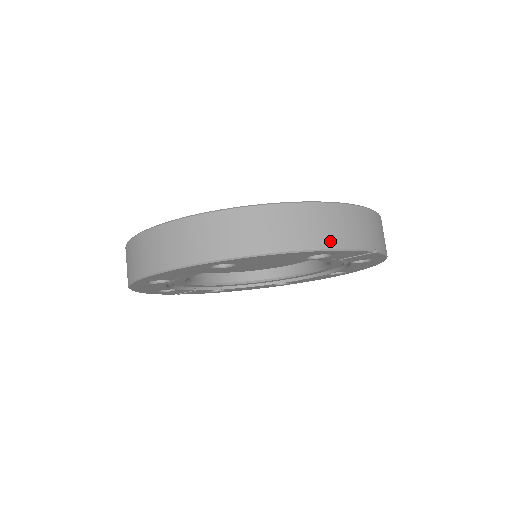
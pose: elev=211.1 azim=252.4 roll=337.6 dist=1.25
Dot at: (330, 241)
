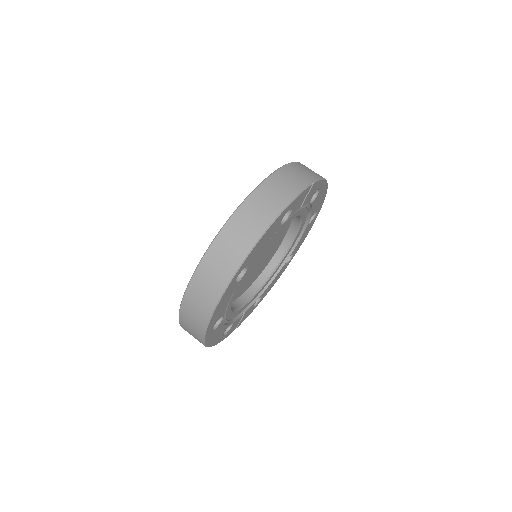
Dot at: (282, 202)
